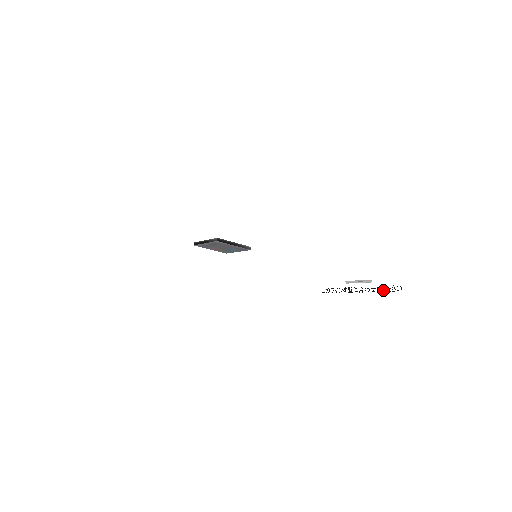
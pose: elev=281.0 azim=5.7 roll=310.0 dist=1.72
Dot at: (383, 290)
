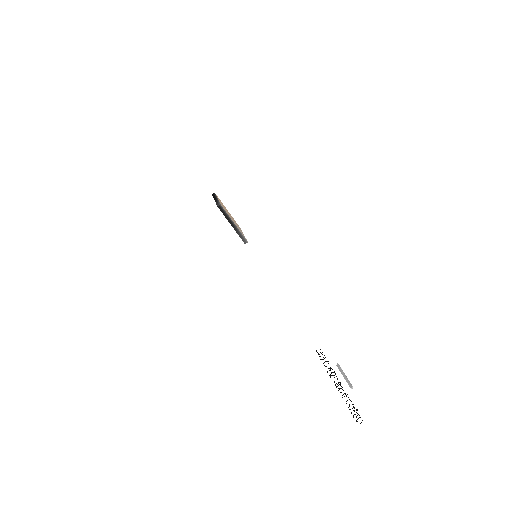
Dot at: (349, 405)
